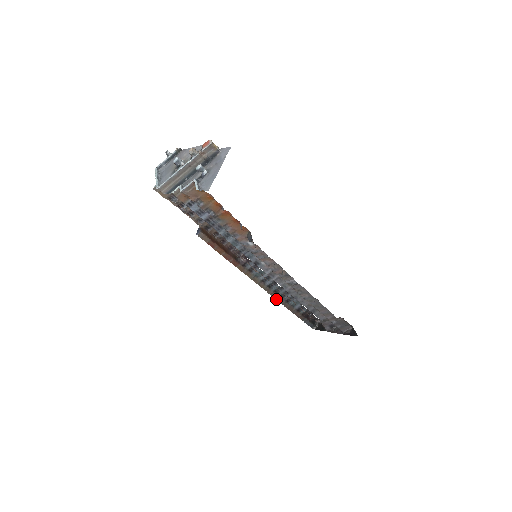
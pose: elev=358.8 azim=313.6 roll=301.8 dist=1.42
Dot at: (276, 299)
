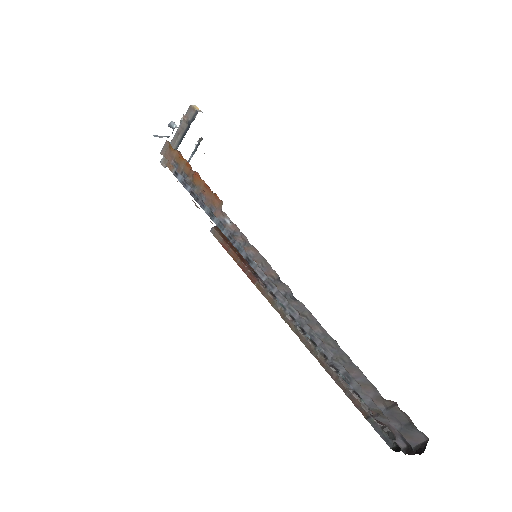
Dot at: (316, 357)
